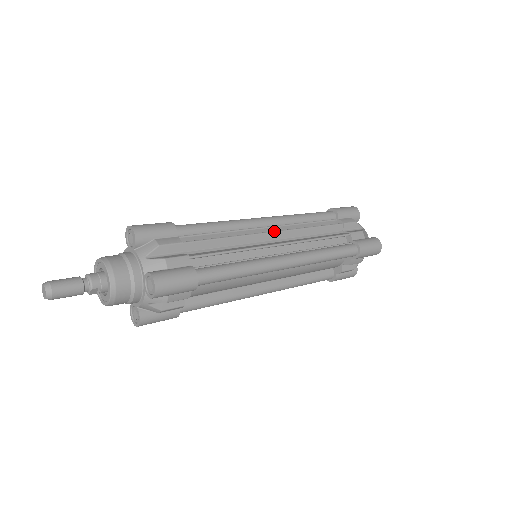
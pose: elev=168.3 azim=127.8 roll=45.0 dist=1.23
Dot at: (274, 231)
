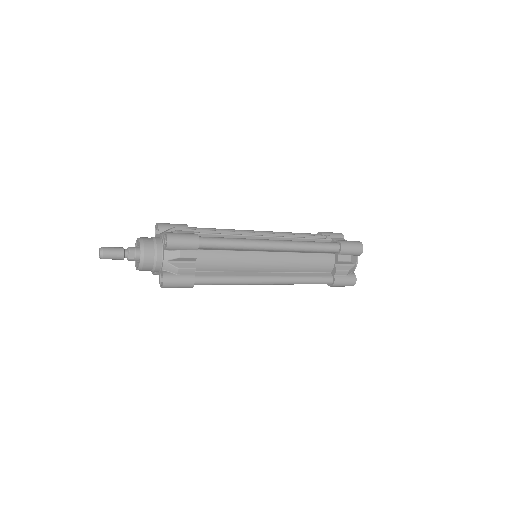
Dot at: (264, 233)
